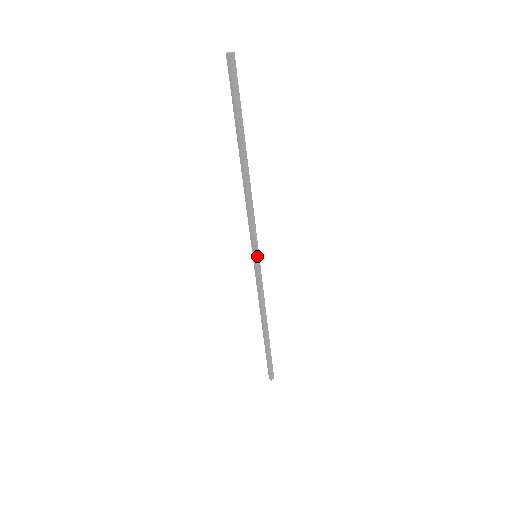
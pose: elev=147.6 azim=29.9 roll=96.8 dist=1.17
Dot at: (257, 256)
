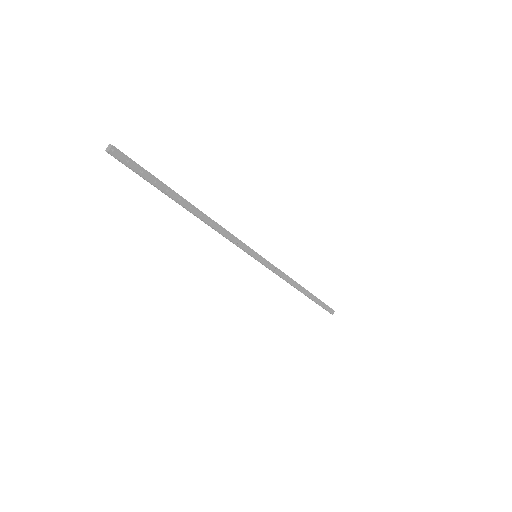
Dot at: (255, 257)
